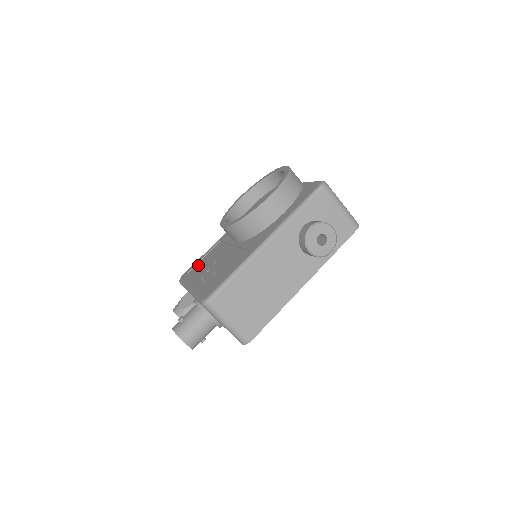
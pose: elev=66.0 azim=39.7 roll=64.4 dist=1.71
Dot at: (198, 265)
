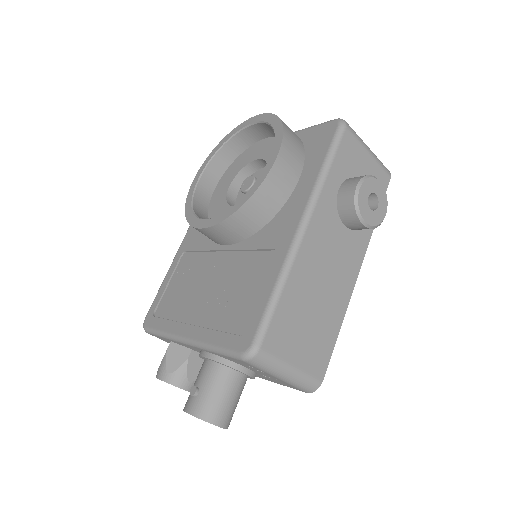
Dot at: (167, 297)
